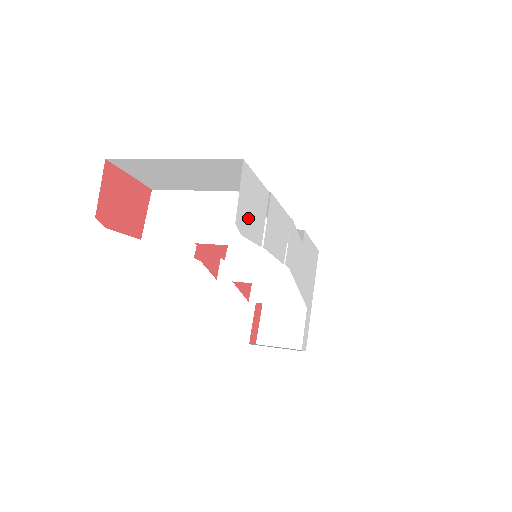
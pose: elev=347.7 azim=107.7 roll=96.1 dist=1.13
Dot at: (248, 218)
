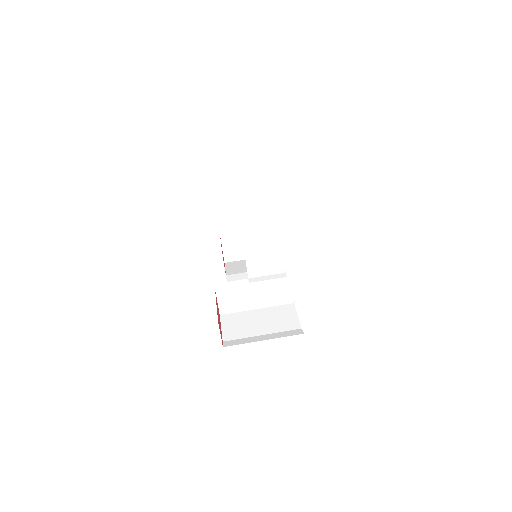
Dot at: occluded
